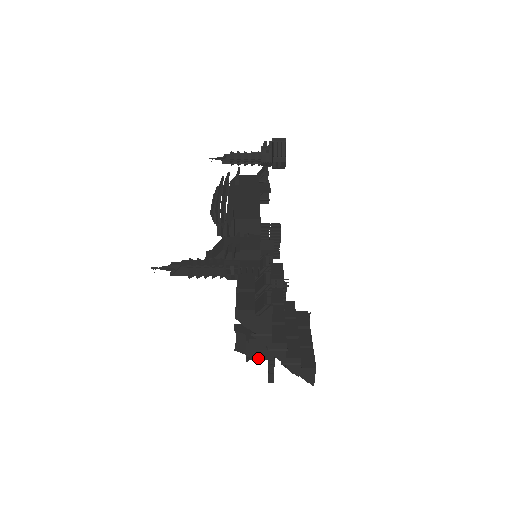
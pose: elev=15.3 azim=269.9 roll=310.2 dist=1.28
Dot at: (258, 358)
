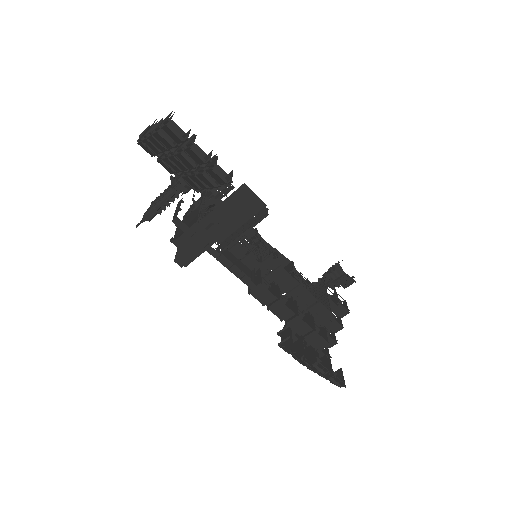
Dot at: (183, 233)
